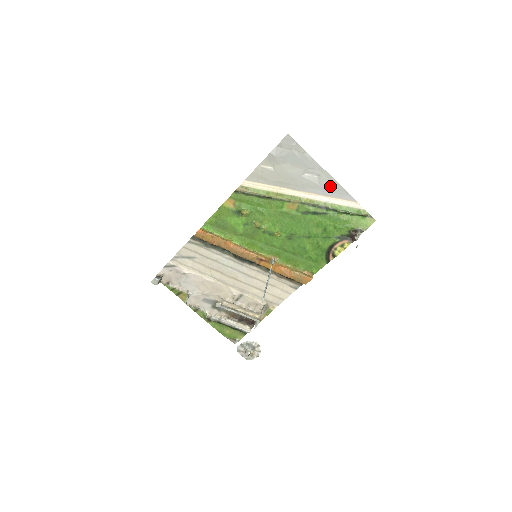
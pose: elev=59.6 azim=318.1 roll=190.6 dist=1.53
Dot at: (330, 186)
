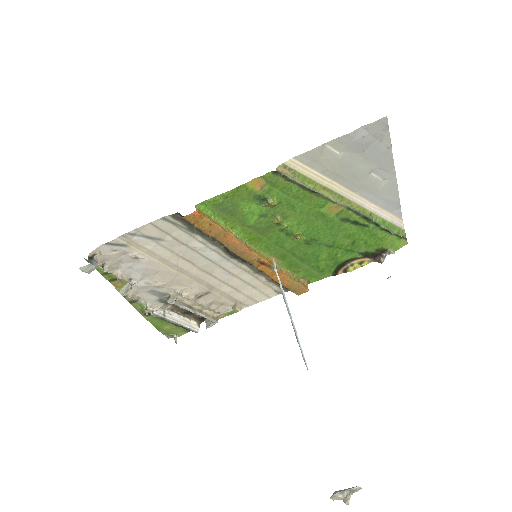
Dot at: (388, 195)
